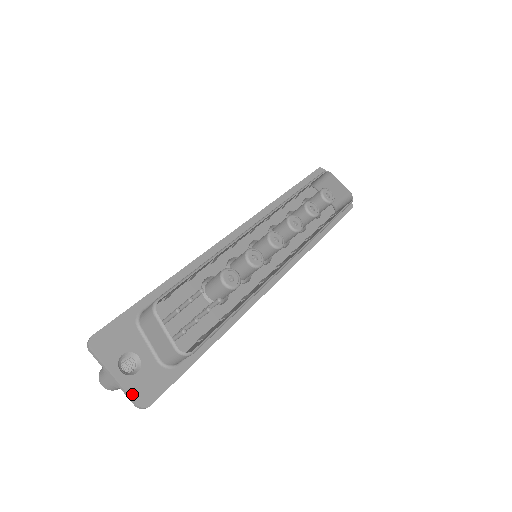
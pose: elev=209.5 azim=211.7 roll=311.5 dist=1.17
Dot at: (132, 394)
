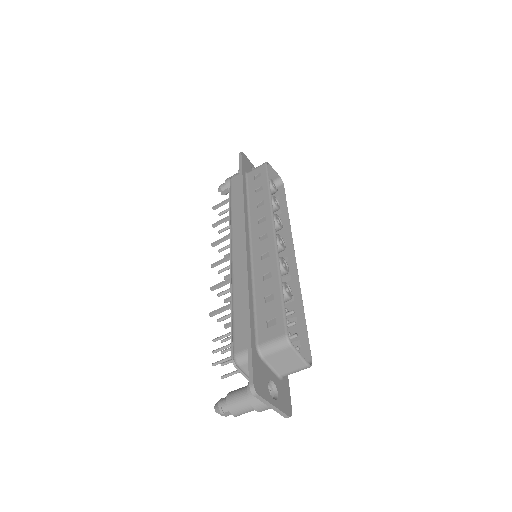
Dot at: (284, 411)
